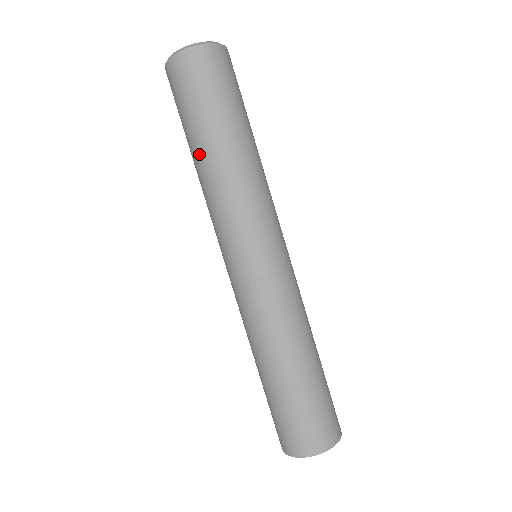
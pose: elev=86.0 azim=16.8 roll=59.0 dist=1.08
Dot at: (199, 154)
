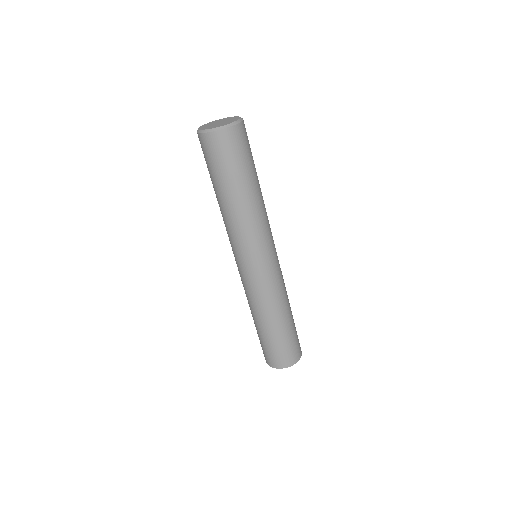
Dot at: (240, 196)
